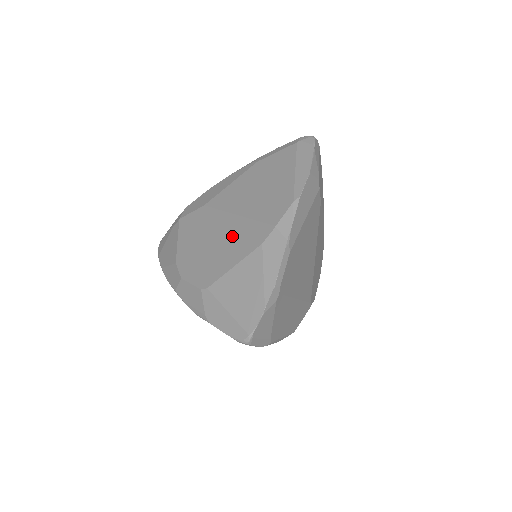
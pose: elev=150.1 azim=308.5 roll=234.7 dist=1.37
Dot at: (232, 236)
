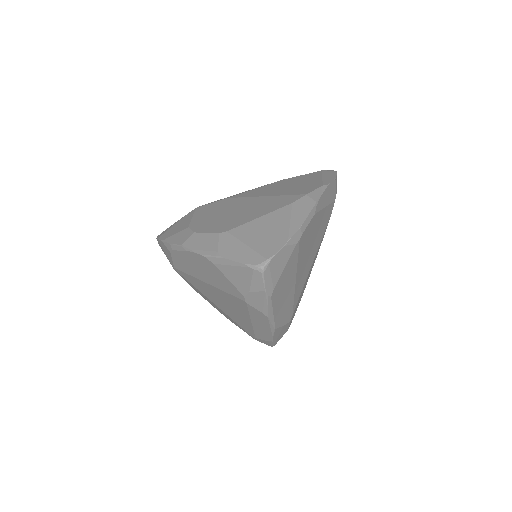
Dot at: (259, 205)
